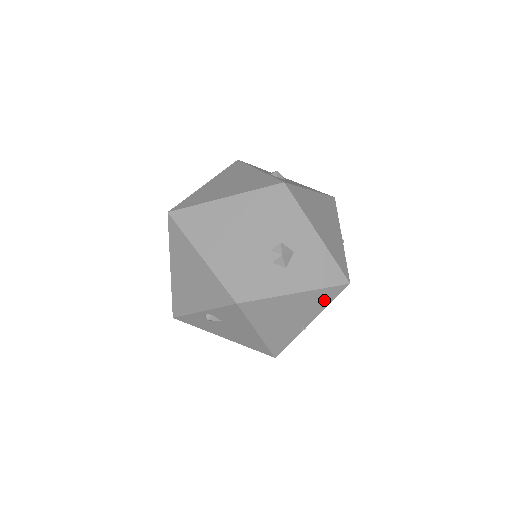
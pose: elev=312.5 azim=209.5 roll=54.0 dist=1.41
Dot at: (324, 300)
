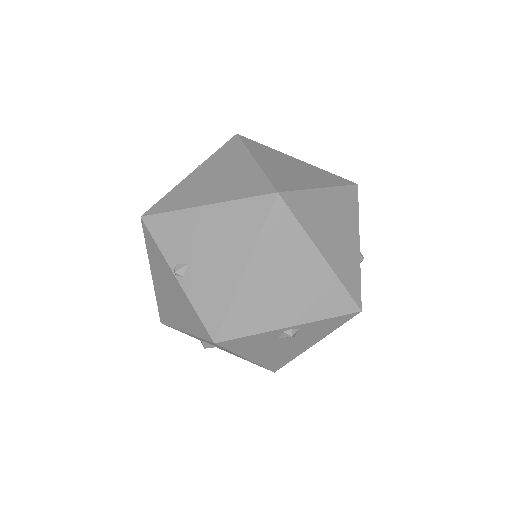
Dot at: occluded
